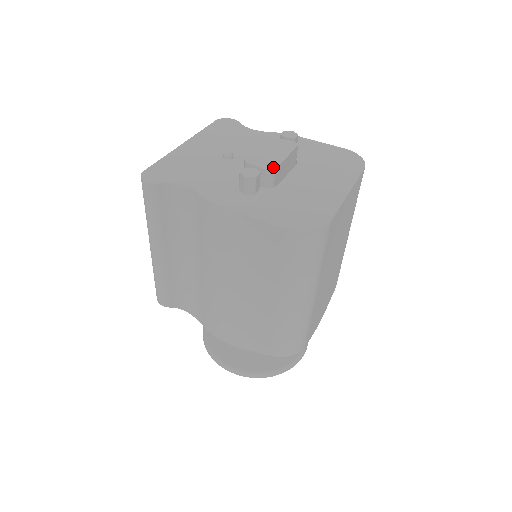
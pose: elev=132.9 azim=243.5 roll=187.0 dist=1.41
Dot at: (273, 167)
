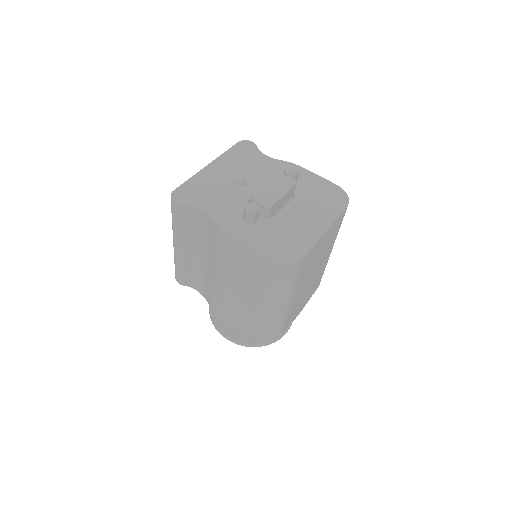
Dot at: (271, 204)
